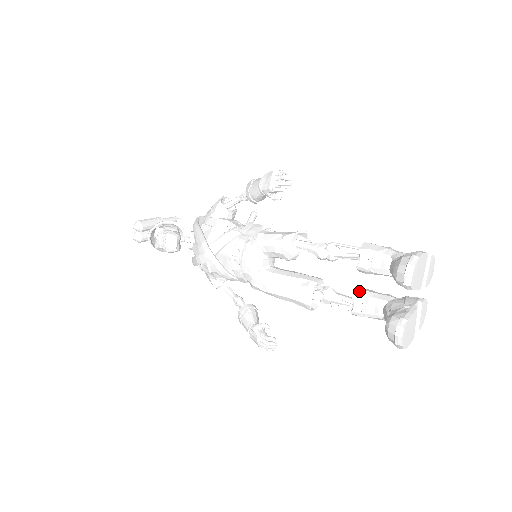
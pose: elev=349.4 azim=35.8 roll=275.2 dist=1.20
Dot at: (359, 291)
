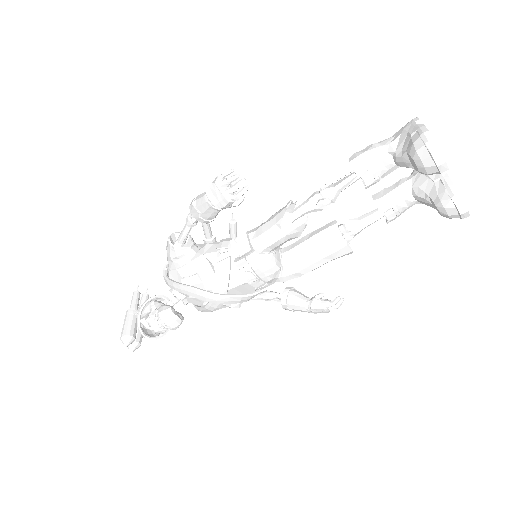
Dot at: (379, 202)
